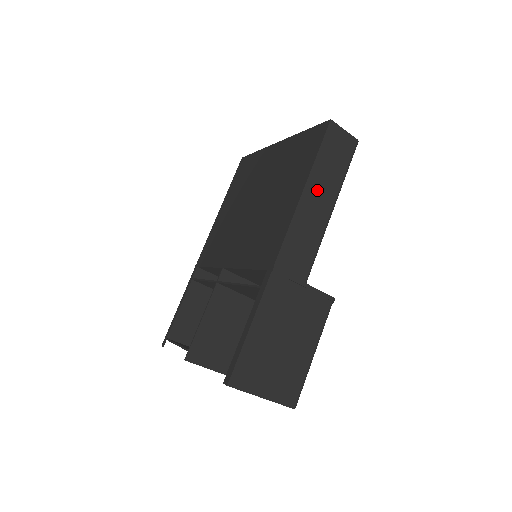
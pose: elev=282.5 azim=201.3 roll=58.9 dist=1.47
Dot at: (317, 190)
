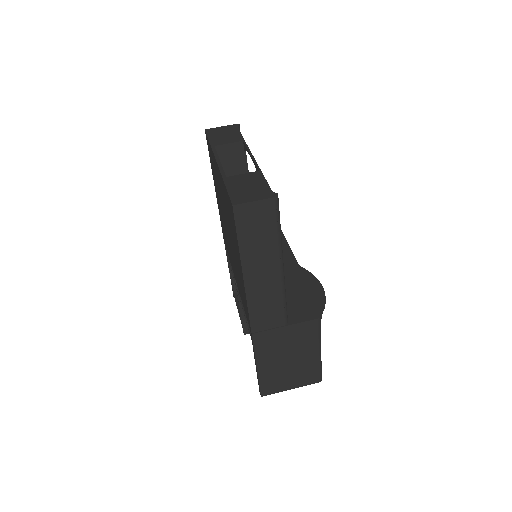
Dot at: (256, 267)
